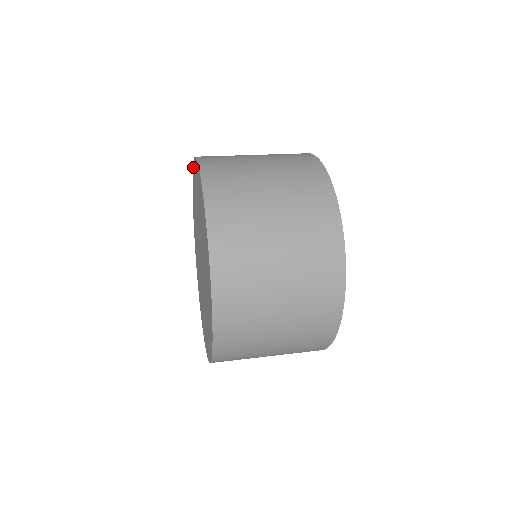
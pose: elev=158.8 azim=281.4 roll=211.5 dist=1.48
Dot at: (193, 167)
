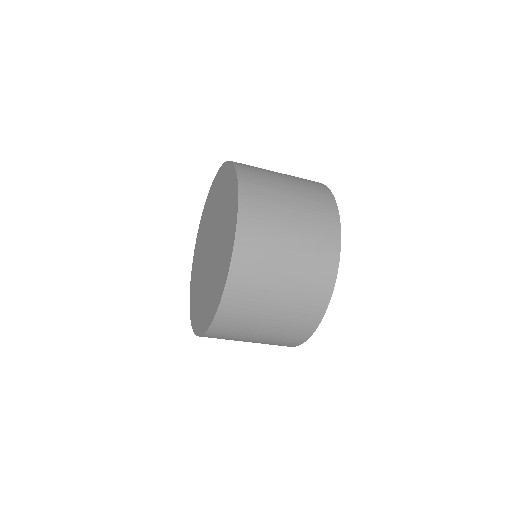
Dot at: (213, 182)
